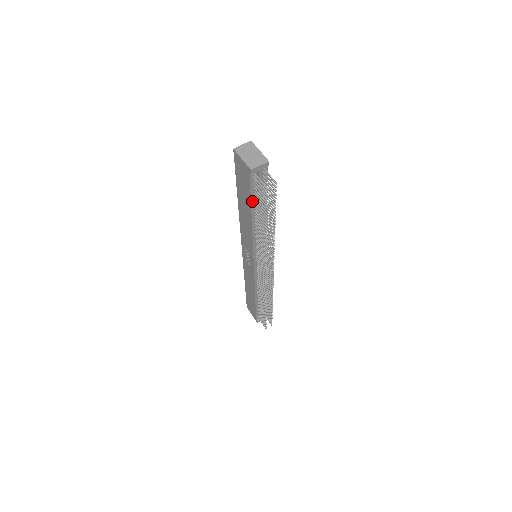
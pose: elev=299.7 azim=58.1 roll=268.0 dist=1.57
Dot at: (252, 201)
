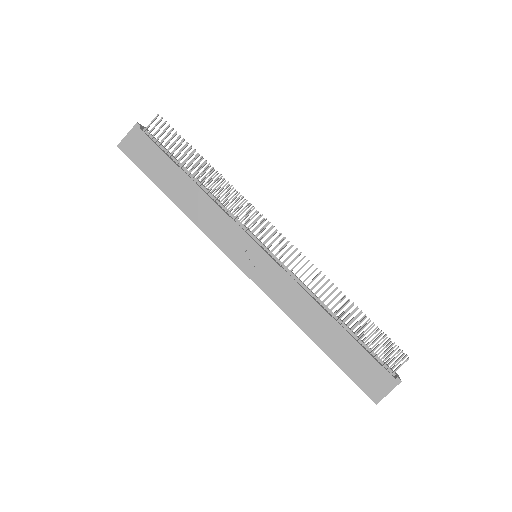
Dot at: (170, 159)
